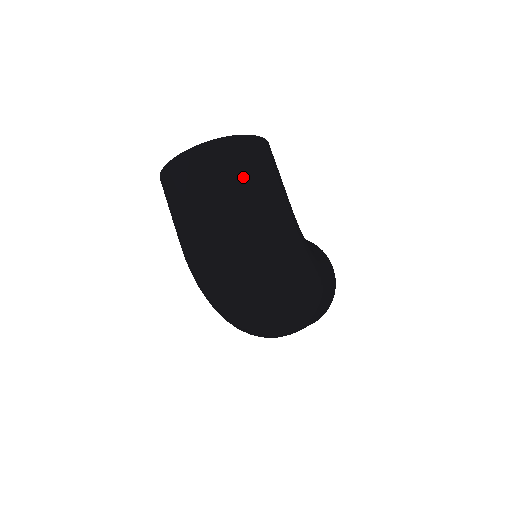
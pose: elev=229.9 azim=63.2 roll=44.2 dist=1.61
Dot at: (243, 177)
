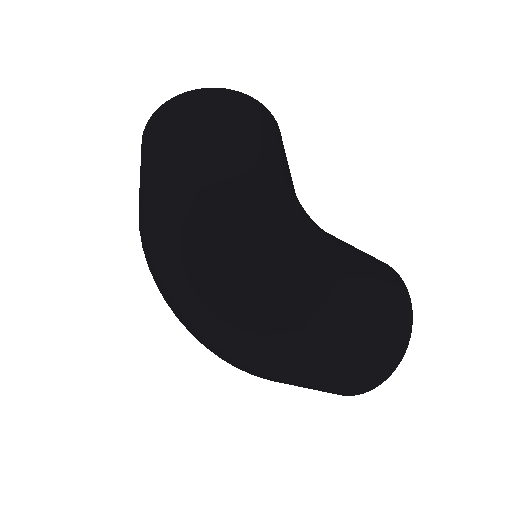
Dot at: (194, 125)
